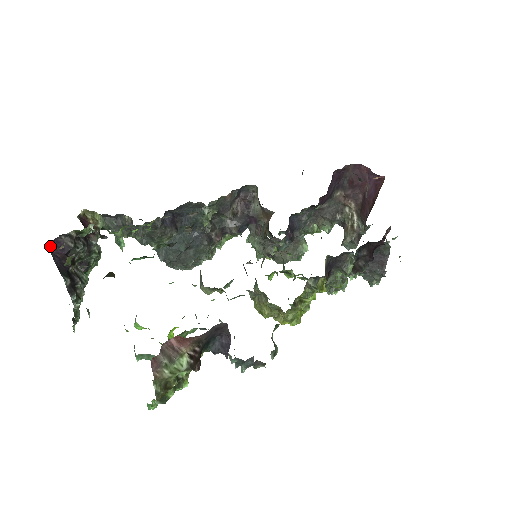
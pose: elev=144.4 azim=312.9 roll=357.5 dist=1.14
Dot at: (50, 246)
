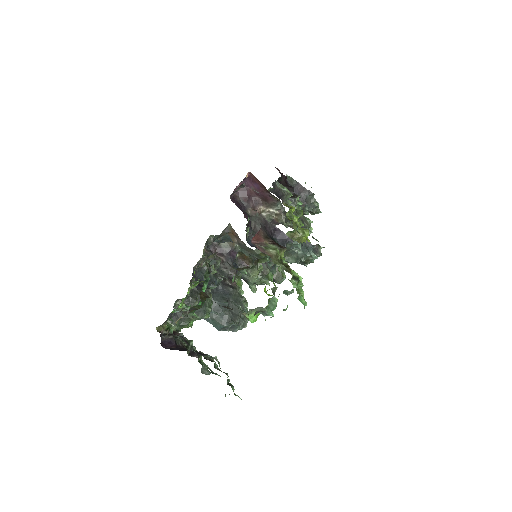
Dot at: (163, 347)
